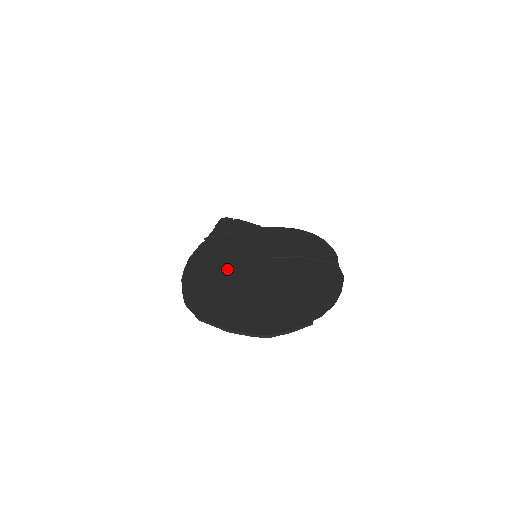
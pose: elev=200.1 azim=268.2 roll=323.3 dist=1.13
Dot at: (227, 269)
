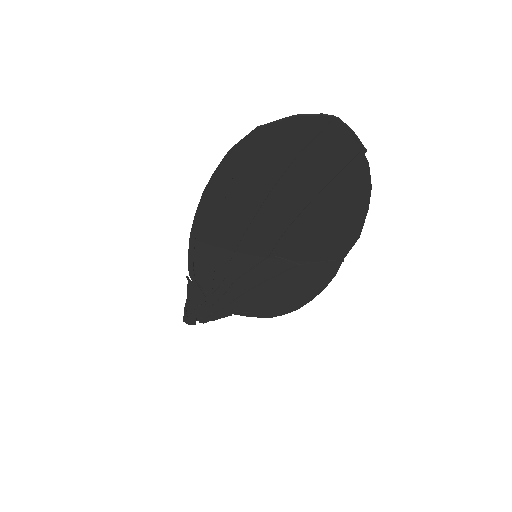
Dot at: (239, 223)
